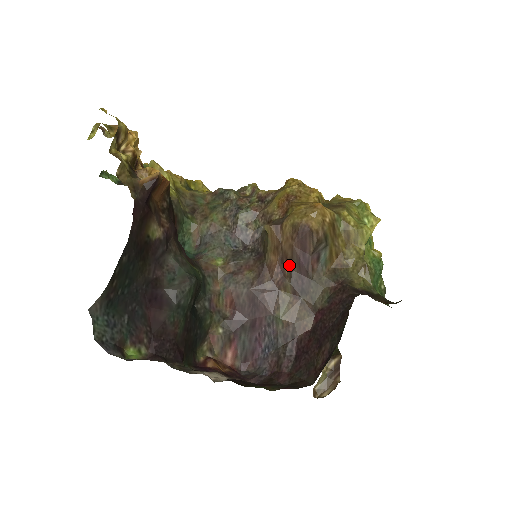
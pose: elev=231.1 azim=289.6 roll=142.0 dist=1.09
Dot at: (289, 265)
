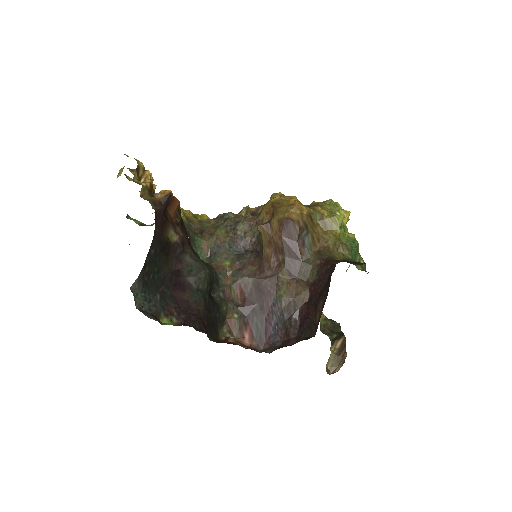
Dot at: (282, 253)
